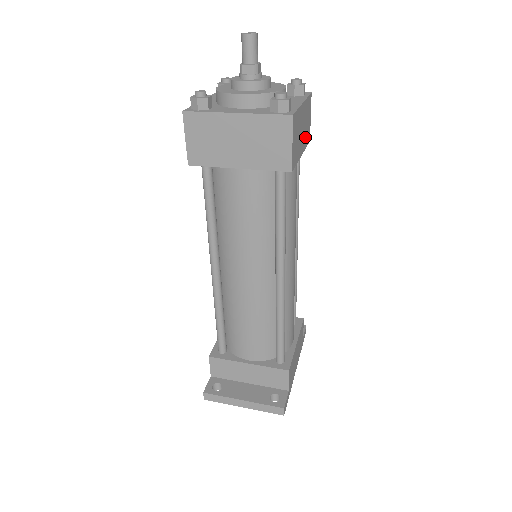
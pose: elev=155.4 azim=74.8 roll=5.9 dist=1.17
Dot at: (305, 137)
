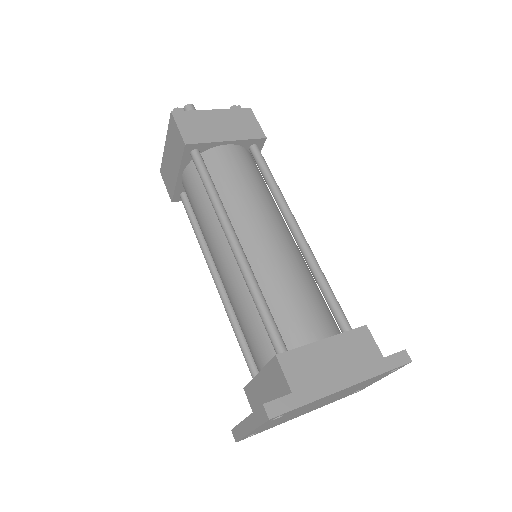
Dot at: (239, 132)
